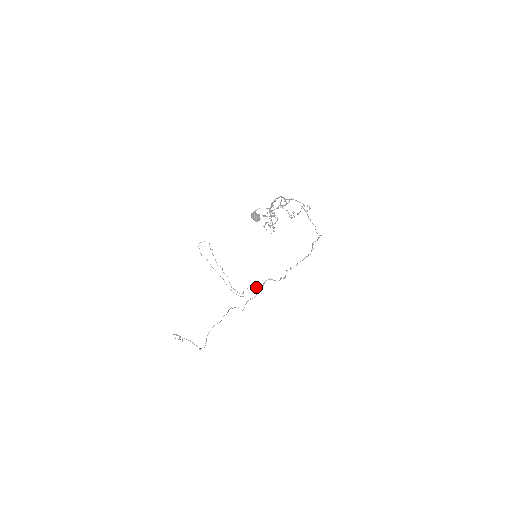
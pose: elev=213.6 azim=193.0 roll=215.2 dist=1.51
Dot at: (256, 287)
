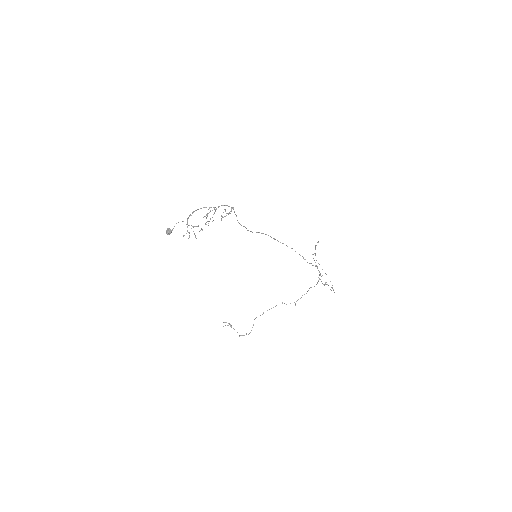
Dot at: (325, 283)
